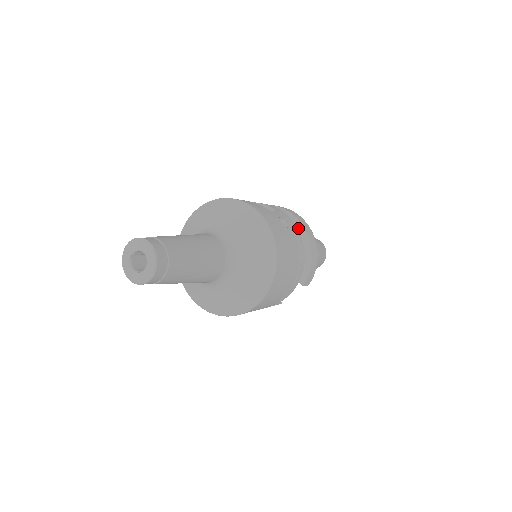
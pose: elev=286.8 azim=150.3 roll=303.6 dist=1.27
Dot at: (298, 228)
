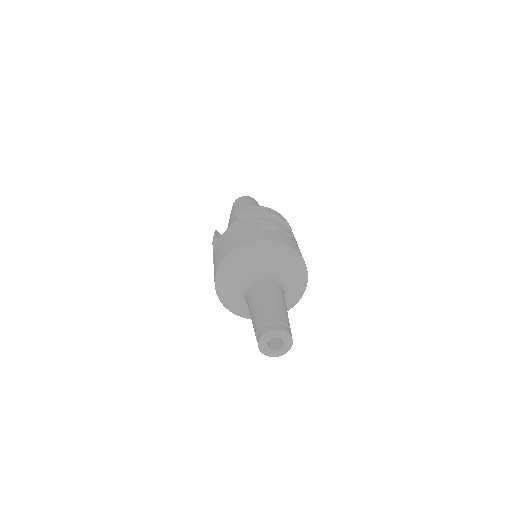
Dot at: occluded
